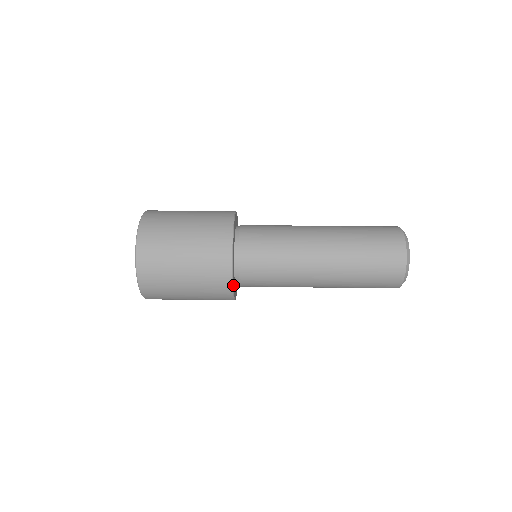
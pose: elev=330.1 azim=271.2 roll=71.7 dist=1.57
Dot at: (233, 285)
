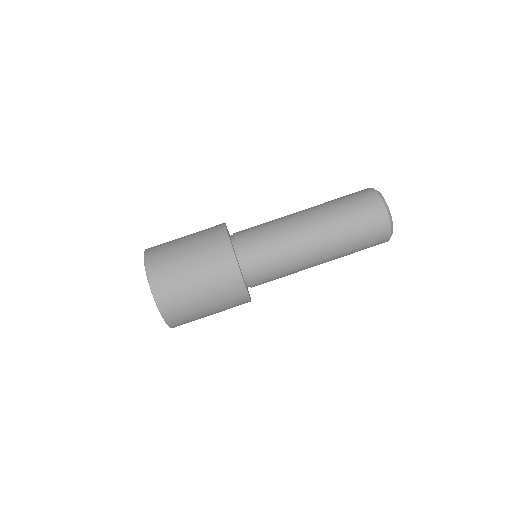
Dot at: occluded
